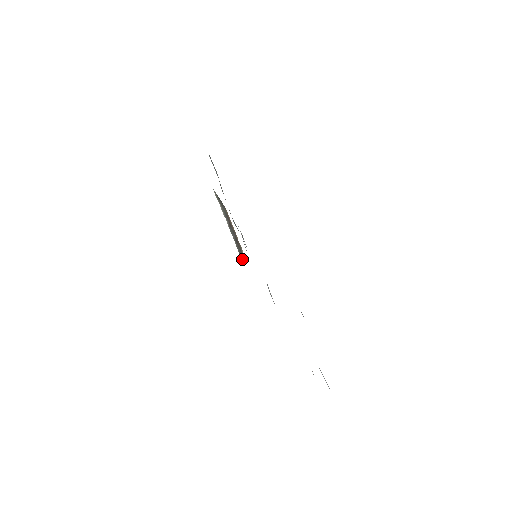
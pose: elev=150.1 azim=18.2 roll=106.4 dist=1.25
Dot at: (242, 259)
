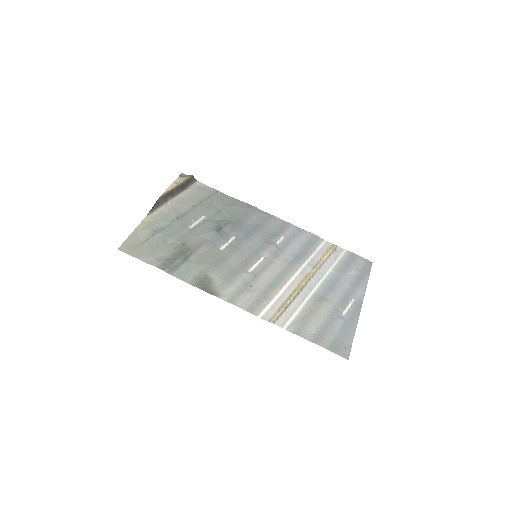
Dot at: (195, 180)
